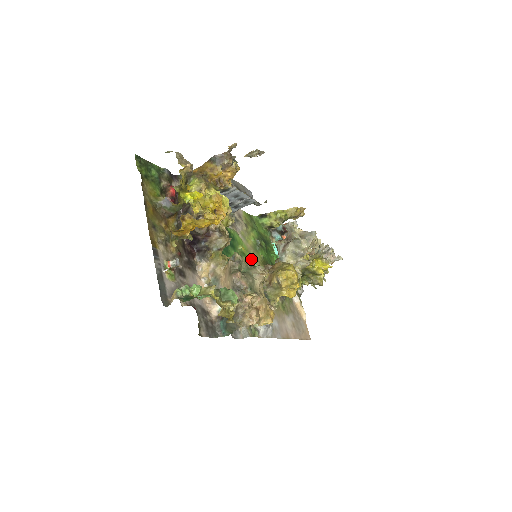
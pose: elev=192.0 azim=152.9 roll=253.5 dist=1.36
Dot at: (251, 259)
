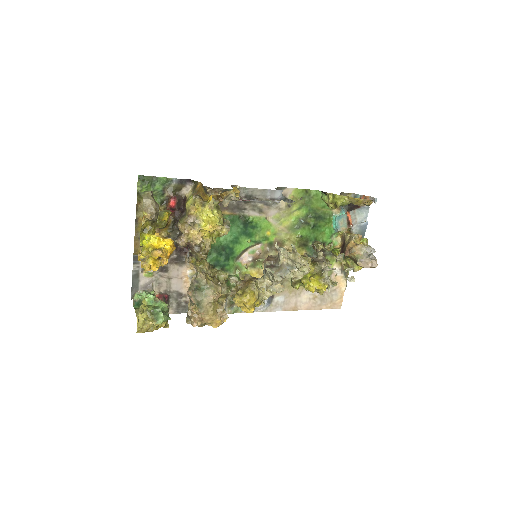
Dot at: (277, 241)
